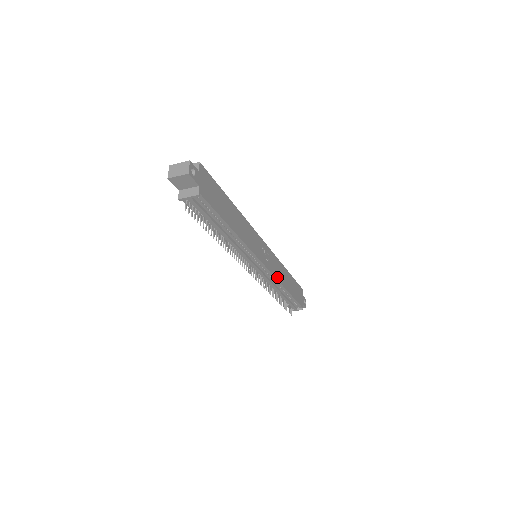
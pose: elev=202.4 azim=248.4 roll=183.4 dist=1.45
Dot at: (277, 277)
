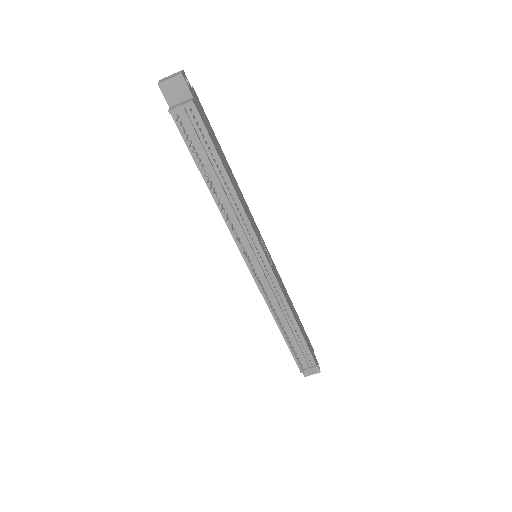
Dot at: (283, 292)
